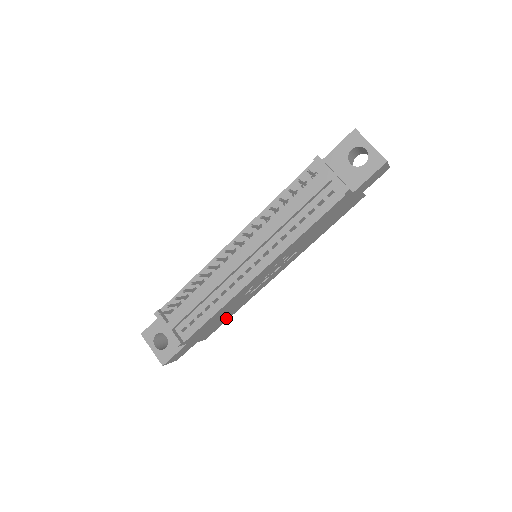
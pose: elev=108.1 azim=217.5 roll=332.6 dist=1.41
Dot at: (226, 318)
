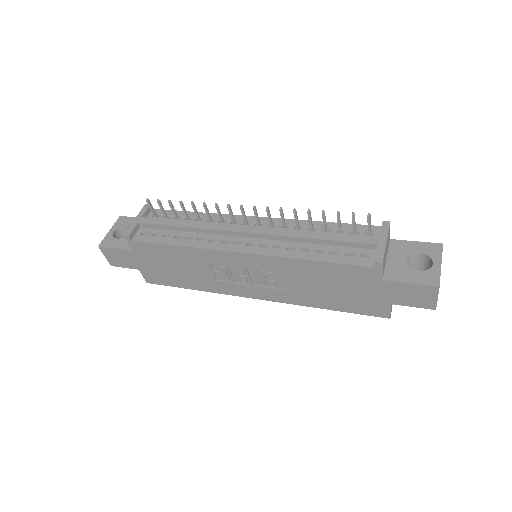
Dot at: (179, 281)
